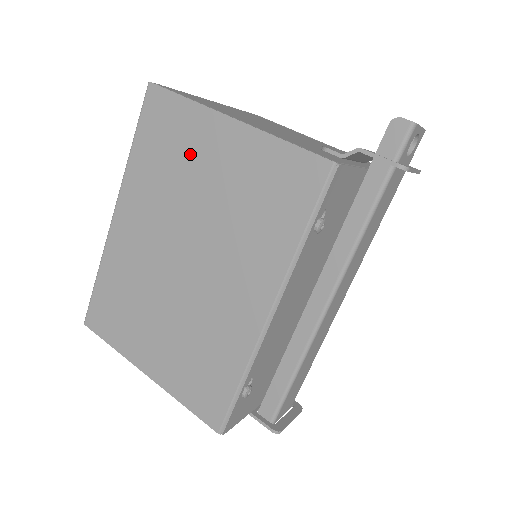
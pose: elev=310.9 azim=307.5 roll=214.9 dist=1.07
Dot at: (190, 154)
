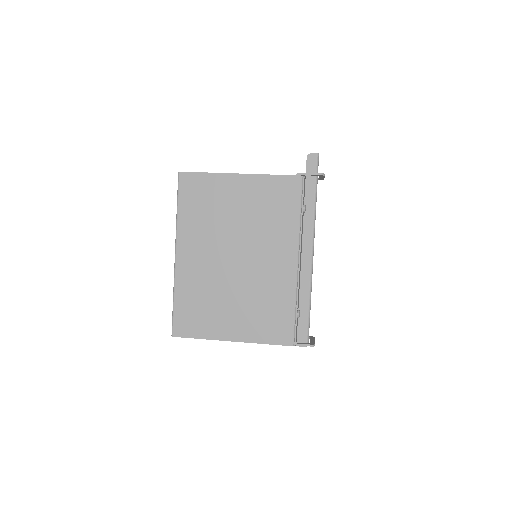
Dot at: (220, 200)
